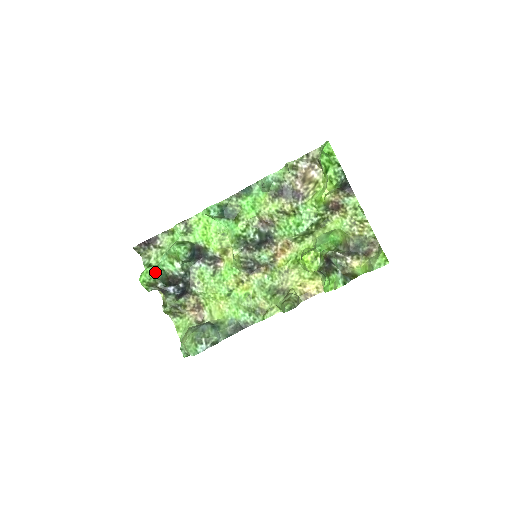
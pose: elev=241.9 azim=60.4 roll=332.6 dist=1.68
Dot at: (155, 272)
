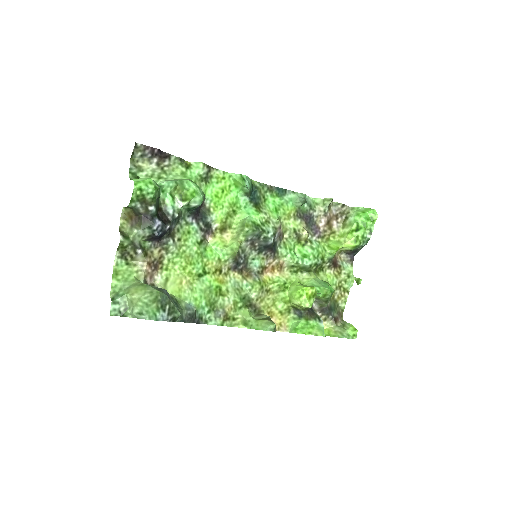
Dot at: (158, 190)
